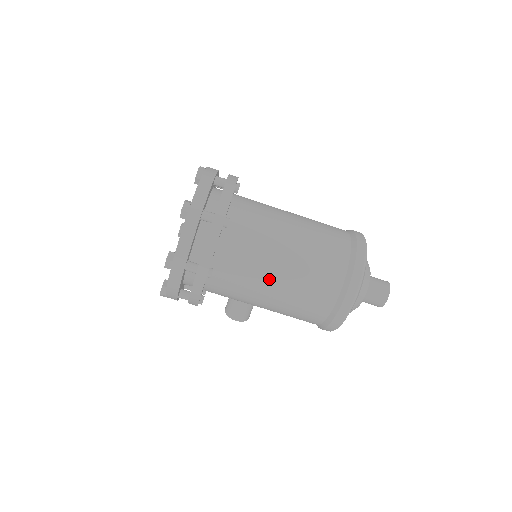
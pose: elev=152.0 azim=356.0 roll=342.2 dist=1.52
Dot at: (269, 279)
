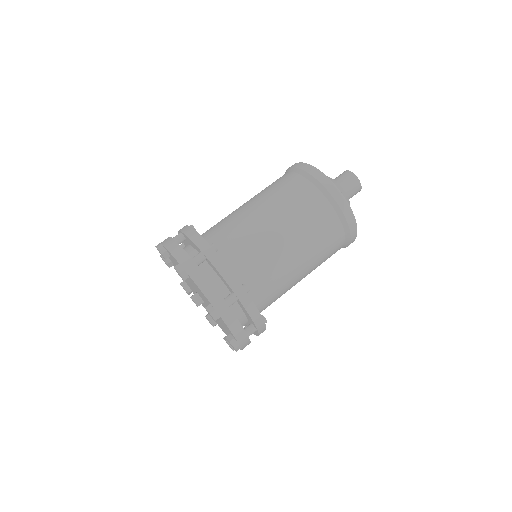
Dot at: (296, 277)
